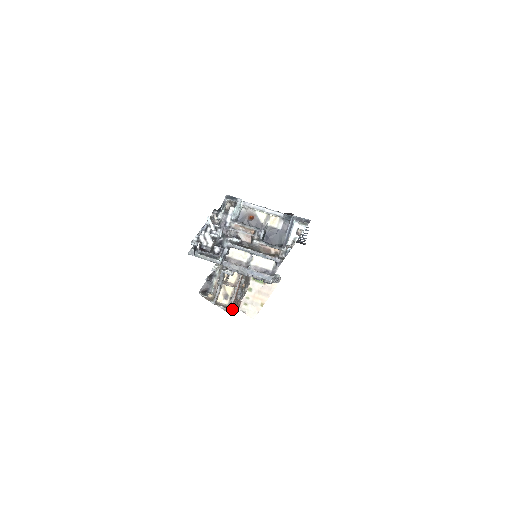
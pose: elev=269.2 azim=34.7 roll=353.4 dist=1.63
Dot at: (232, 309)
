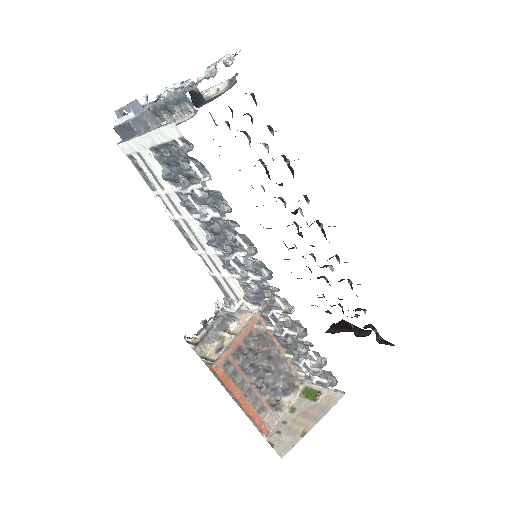
Dot at: (224, 377)
